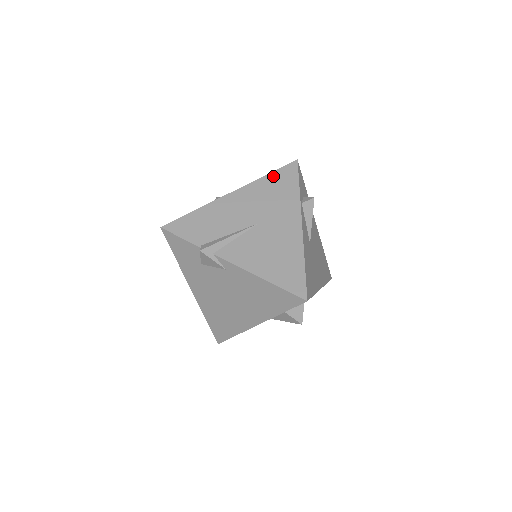
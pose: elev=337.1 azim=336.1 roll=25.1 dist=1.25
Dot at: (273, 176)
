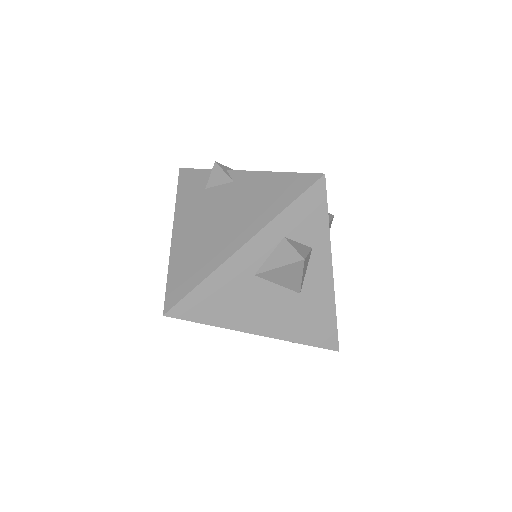
Dot at: occluded
